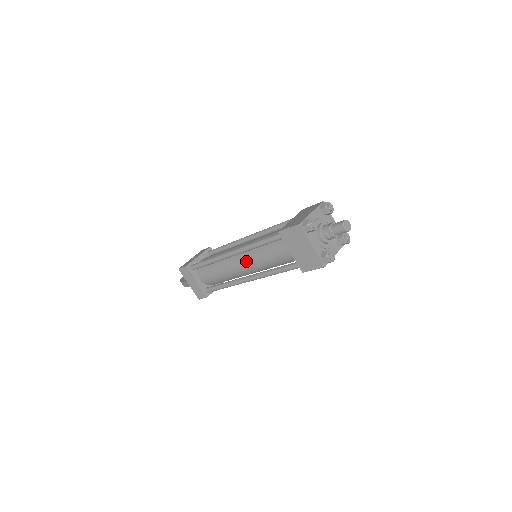
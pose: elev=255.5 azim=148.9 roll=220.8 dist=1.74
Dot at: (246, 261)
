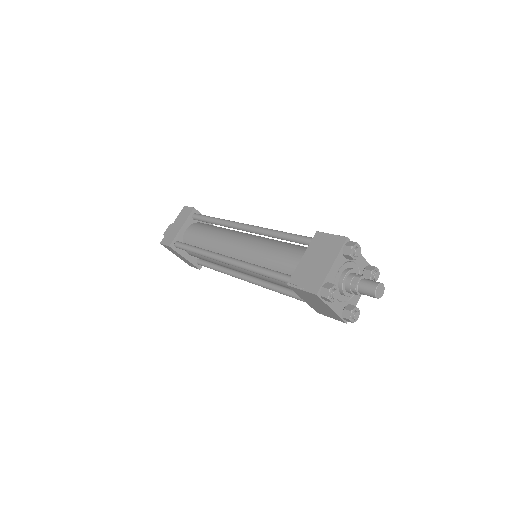
Dot at: (245, 271)
